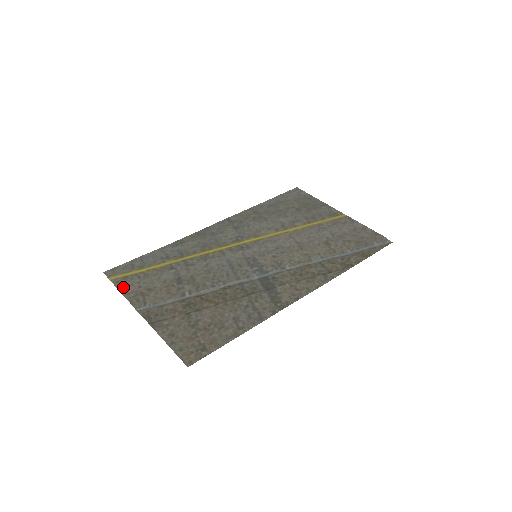
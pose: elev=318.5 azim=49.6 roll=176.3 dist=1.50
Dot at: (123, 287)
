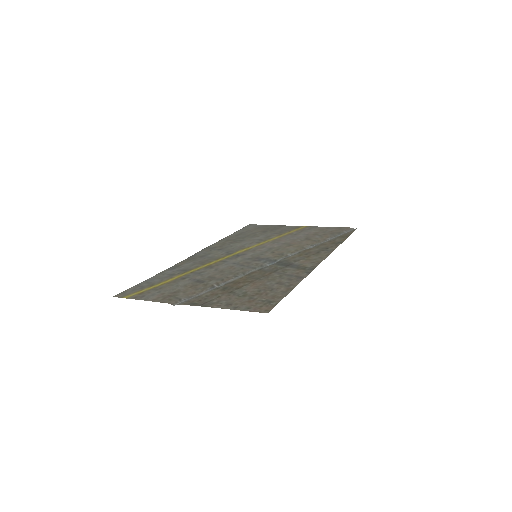
Dot at: (145, 298)
